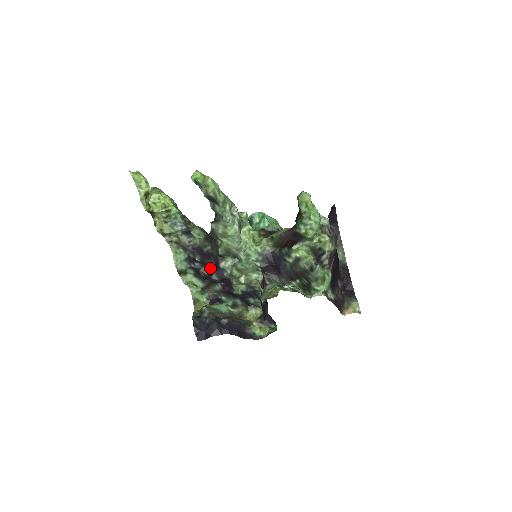
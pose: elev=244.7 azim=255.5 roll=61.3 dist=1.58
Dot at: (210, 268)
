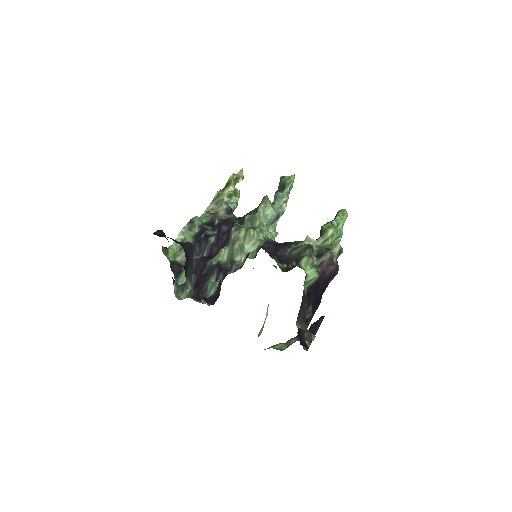
Dot at: (216, 234)
